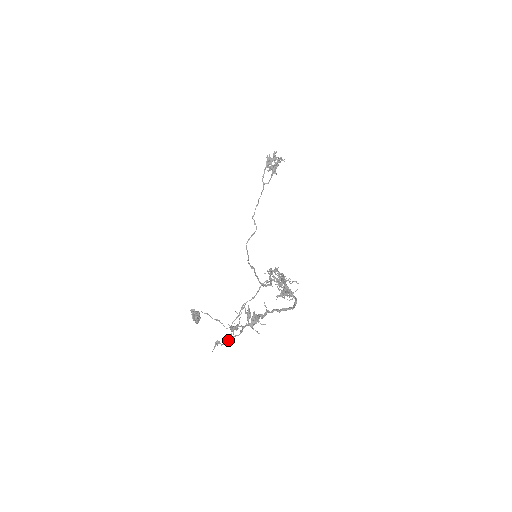
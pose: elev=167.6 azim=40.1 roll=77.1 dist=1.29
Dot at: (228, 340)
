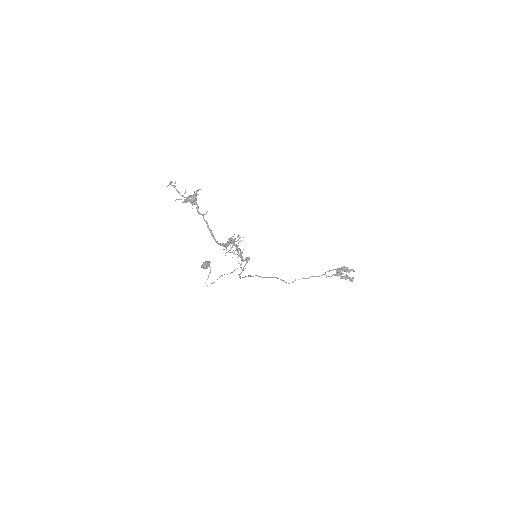
Dot at: (174, 186)
